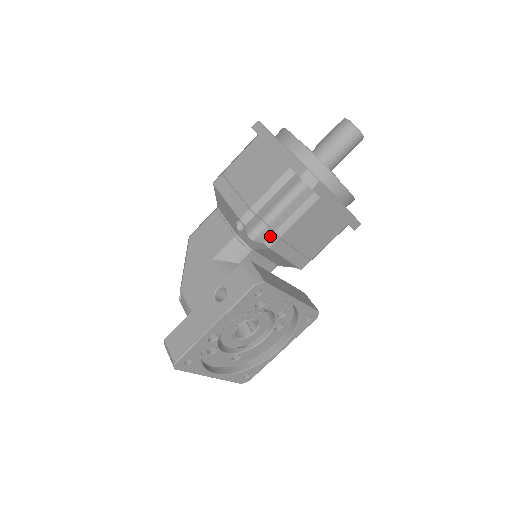
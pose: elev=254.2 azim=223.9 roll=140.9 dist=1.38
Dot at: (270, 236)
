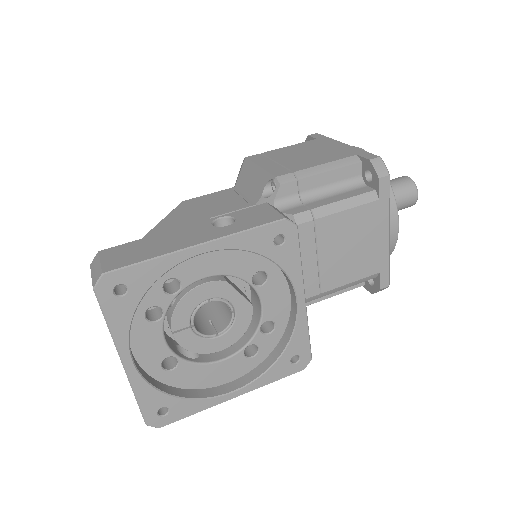
Dot at: (305, 211)
